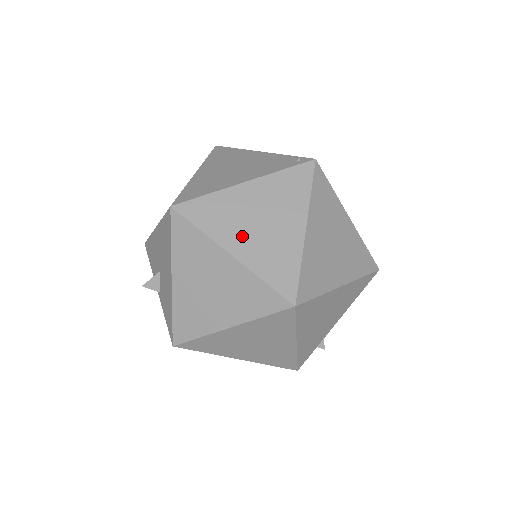
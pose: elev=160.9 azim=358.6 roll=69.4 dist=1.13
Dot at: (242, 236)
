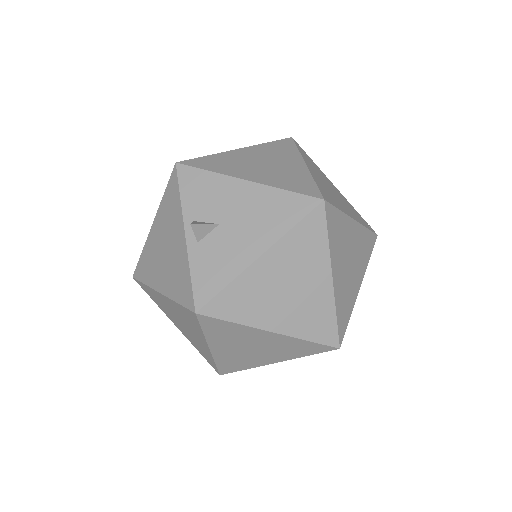
Dot at: (341, 266)
